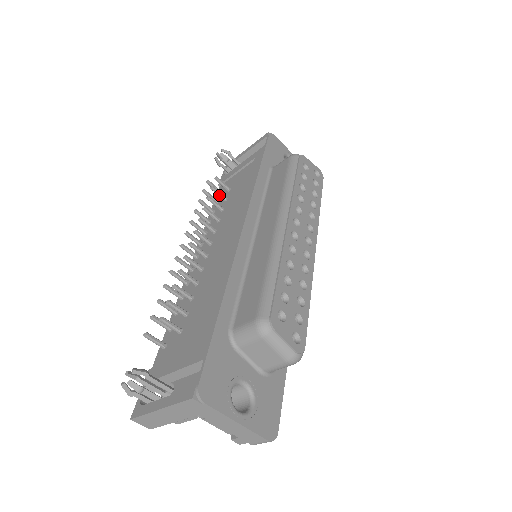
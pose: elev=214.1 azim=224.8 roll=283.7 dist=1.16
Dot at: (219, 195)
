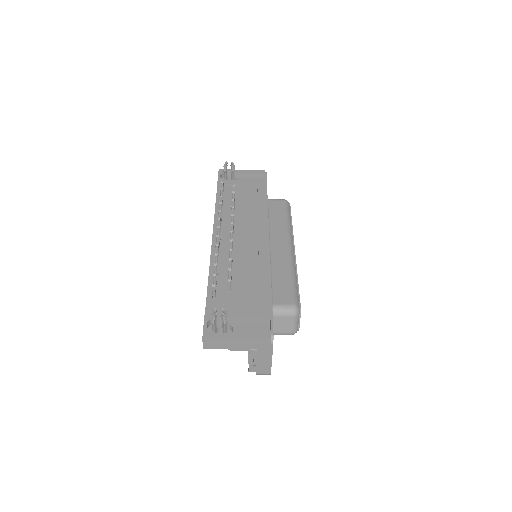
Dot at: occluded
